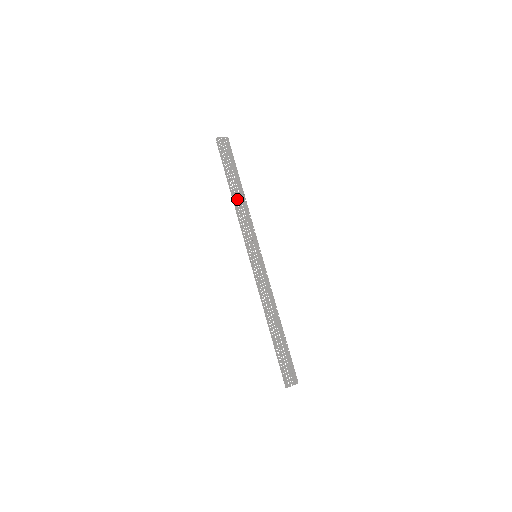
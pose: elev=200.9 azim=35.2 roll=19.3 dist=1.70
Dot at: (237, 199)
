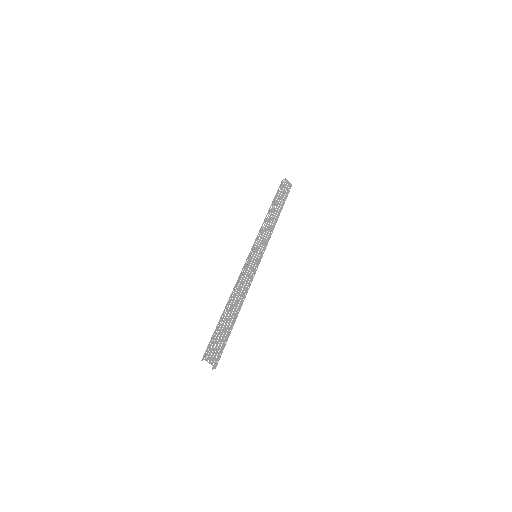
Dot at: (270, 215)
